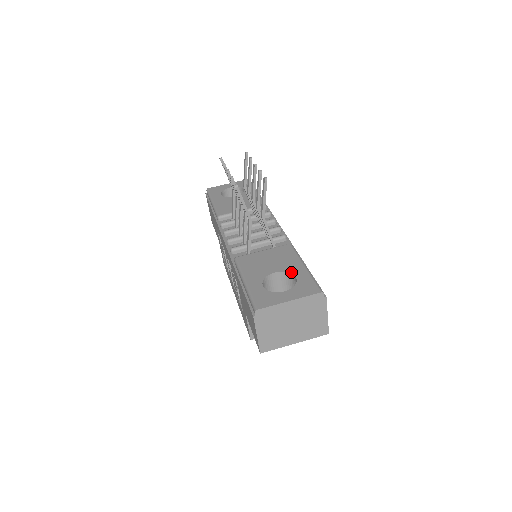
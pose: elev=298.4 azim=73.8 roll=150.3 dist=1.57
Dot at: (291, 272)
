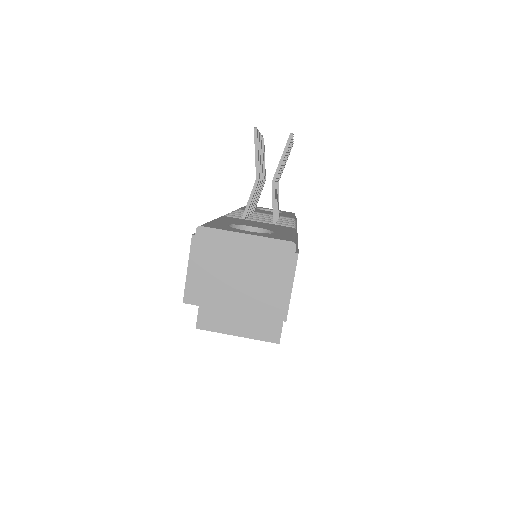
Dot at: (273, 230)
